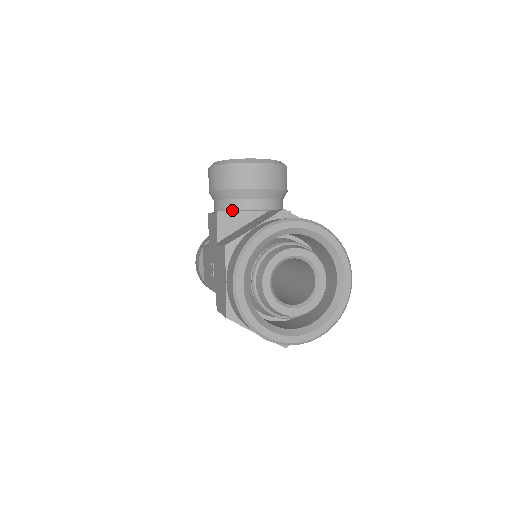
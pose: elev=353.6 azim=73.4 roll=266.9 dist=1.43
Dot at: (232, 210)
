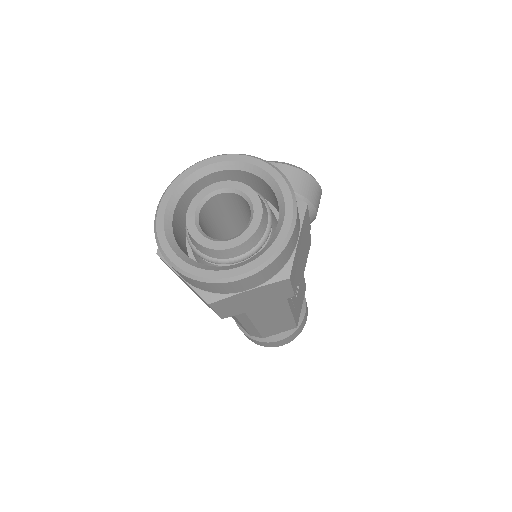
Dot at: occluded
